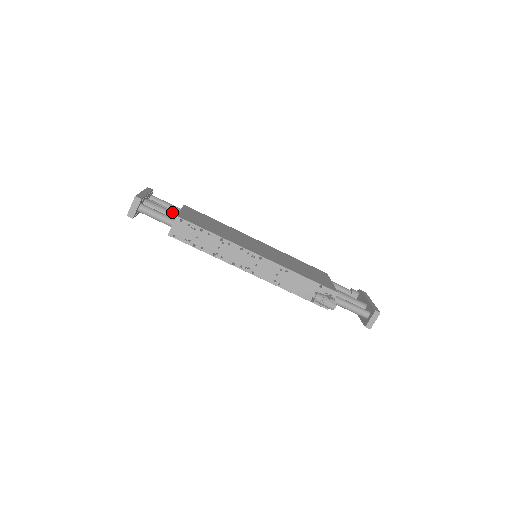
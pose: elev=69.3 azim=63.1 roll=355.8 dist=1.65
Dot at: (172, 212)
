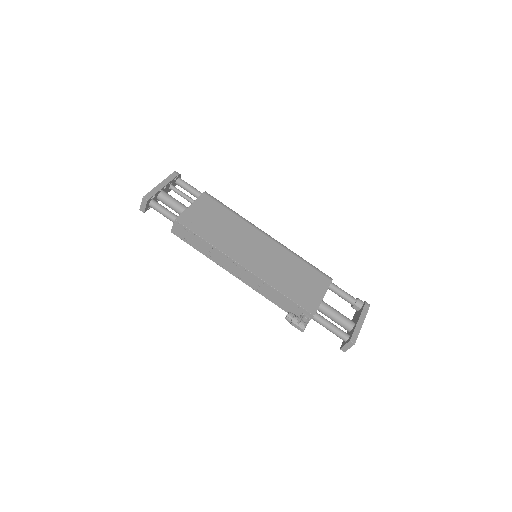
Dot at: (182, 207)
